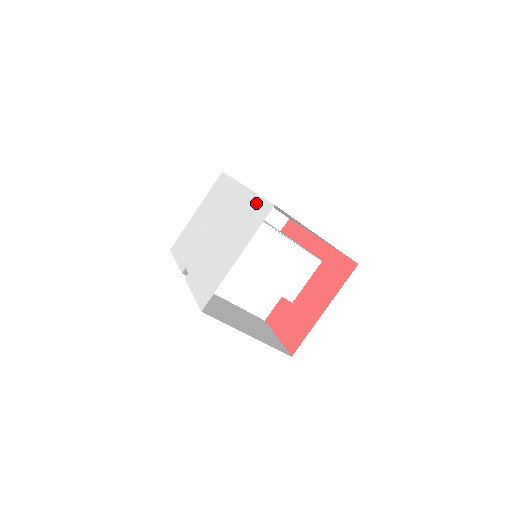
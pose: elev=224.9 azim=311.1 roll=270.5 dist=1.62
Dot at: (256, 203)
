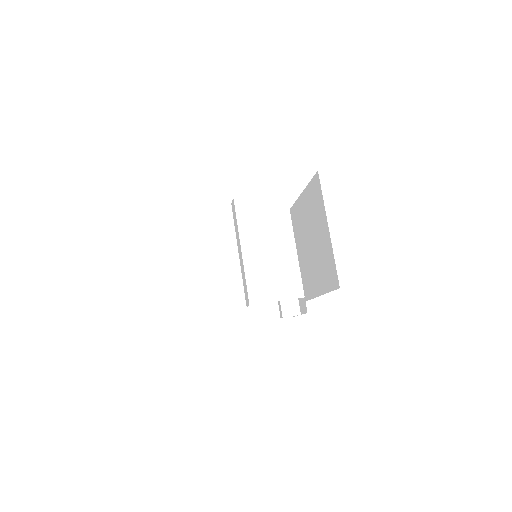
Dot at: occluded
